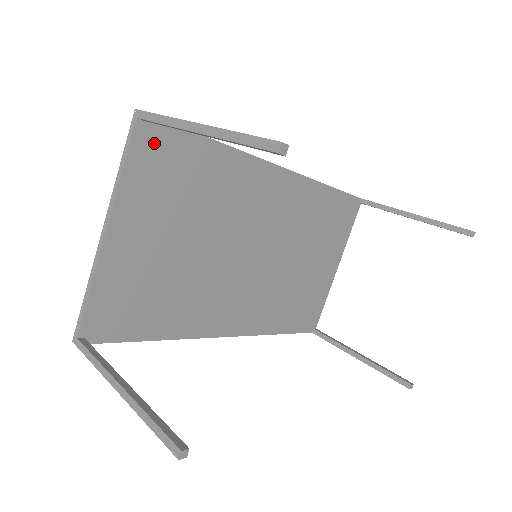
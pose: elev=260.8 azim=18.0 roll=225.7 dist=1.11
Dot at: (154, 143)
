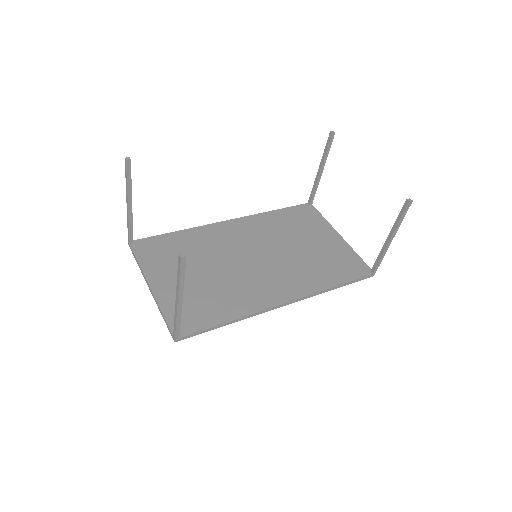
Dot at: (145, 247)
